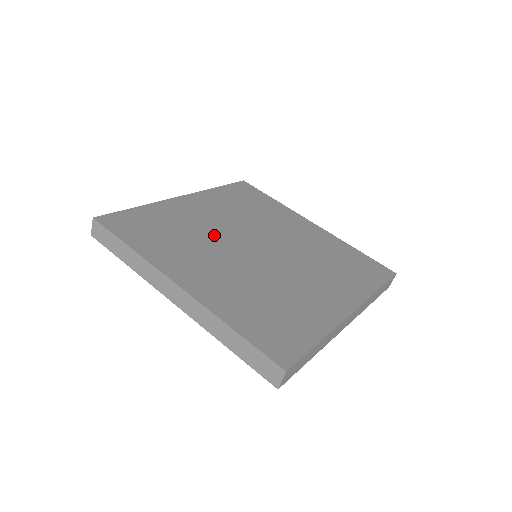
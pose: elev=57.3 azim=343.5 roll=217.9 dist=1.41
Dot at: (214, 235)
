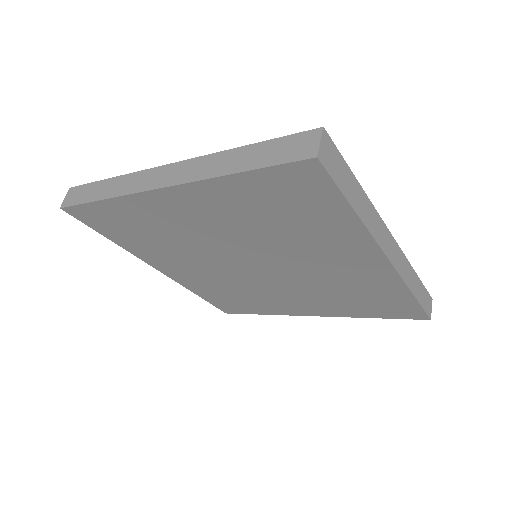
Dot at: occluded
